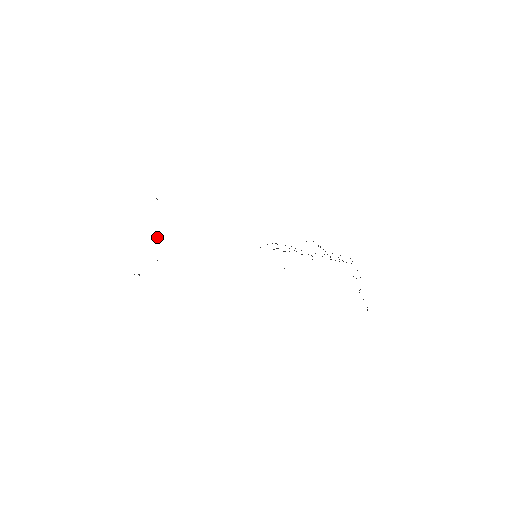
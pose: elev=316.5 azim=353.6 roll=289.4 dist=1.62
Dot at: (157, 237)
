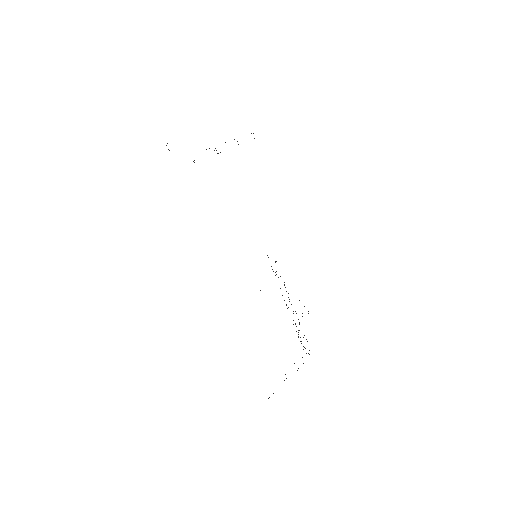
Dot at: occluded
